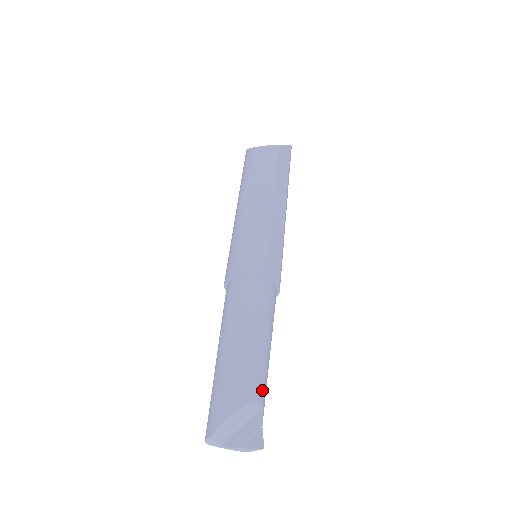
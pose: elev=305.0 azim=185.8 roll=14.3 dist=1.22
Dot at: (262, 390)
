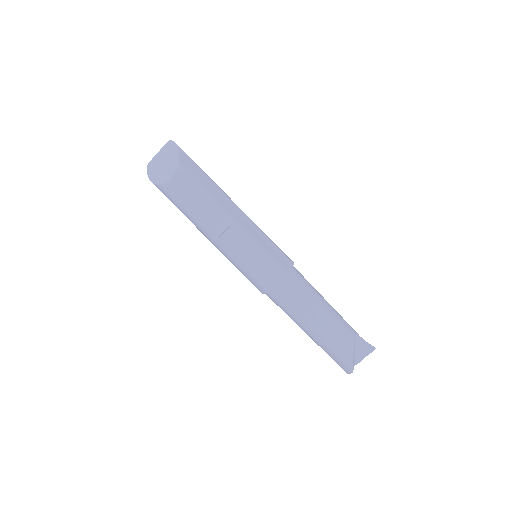
Dot at: (349, 327)
